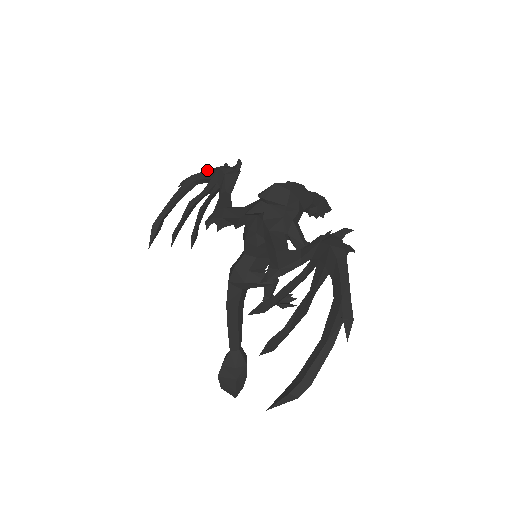
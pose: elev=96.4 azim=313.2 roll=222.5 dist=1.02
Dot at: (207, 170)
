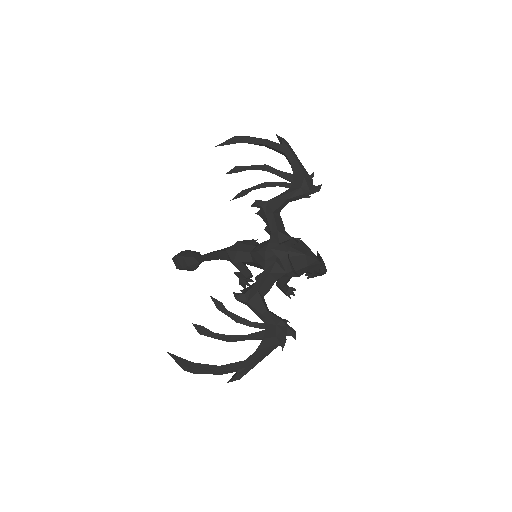
Dot at: (299, 163)
